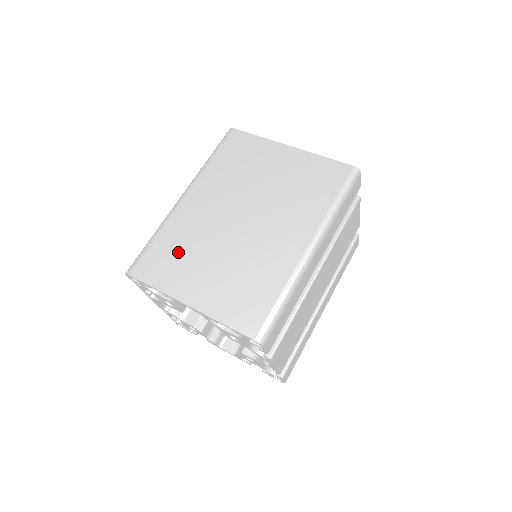
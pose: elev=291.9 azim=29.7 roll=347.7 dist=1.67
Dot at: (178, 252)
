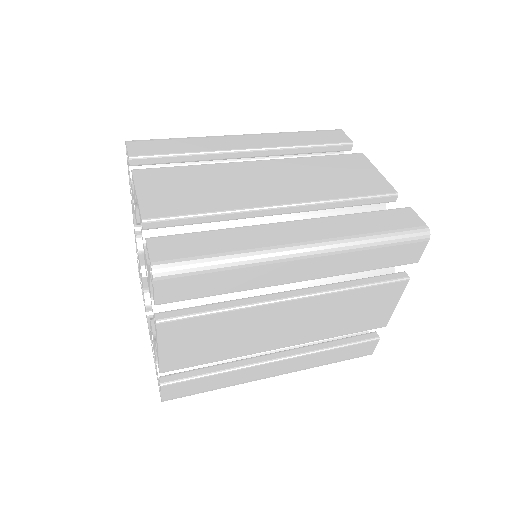
Dot at: occluded
